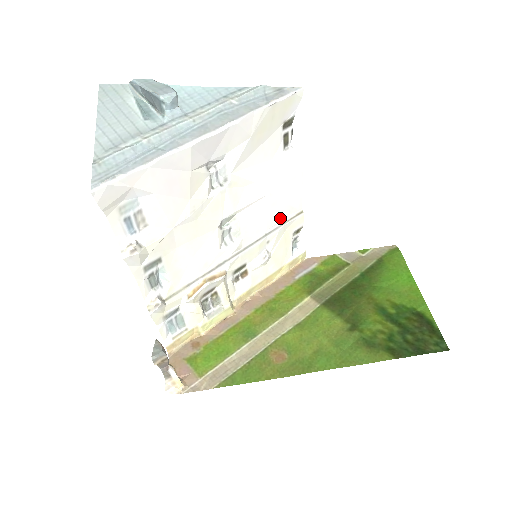
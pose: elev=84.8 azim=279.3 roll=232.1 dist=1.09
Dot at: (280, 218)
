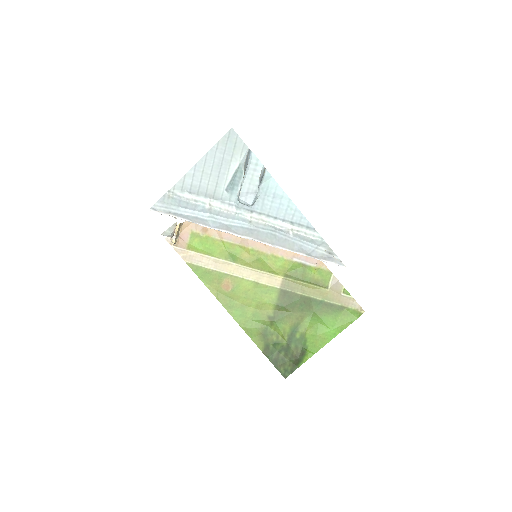
Dot at: occluded
